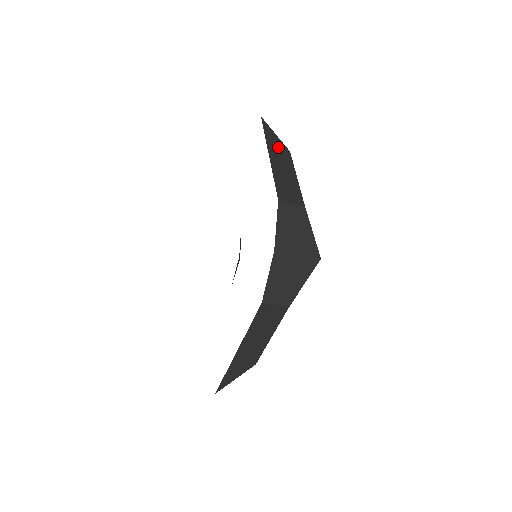
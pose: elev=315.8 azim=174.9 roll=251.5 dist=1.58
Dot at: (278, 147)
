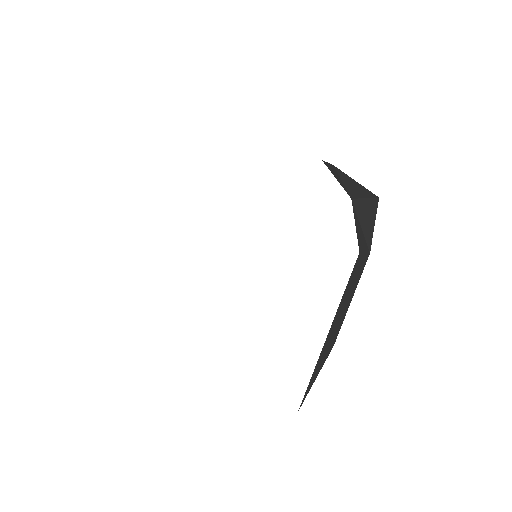
Dot at: occluded
